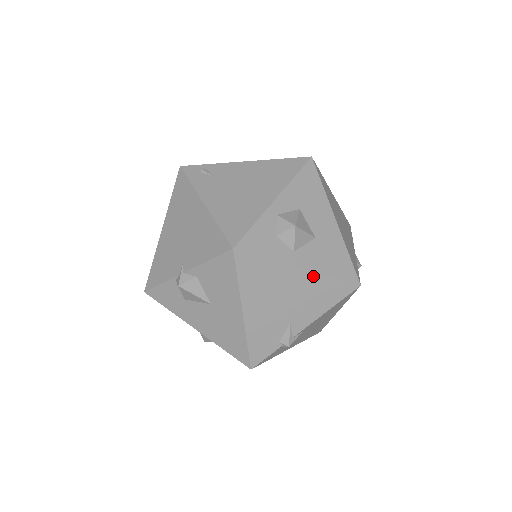
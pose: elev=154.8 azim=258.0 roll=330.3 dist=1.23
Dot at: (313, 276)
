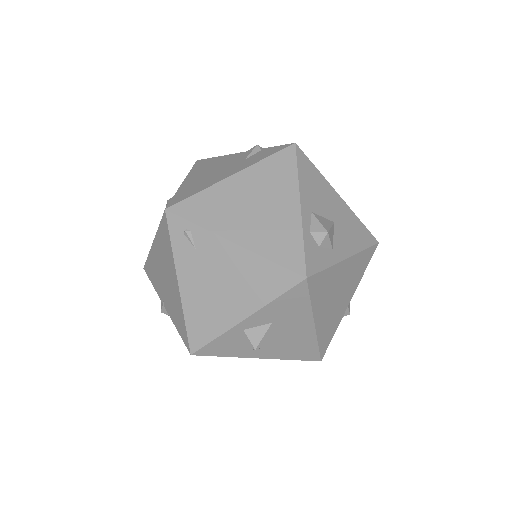
Dot at: (272, 358)
